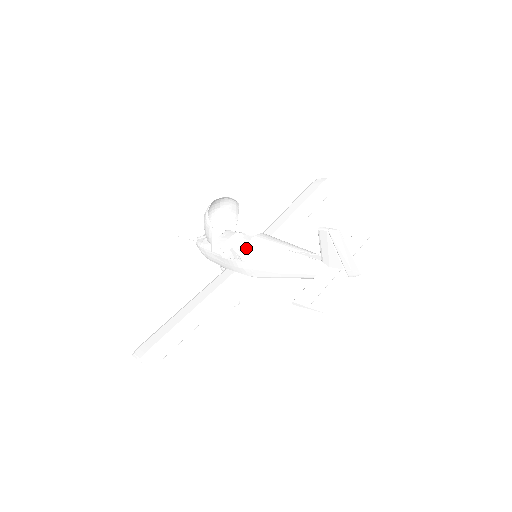
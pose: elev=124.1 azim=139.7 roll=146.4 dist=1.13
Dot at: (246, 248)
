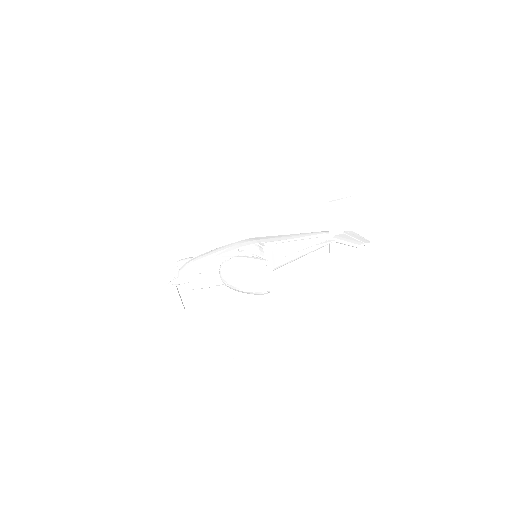
Dot at: (274, 269)
